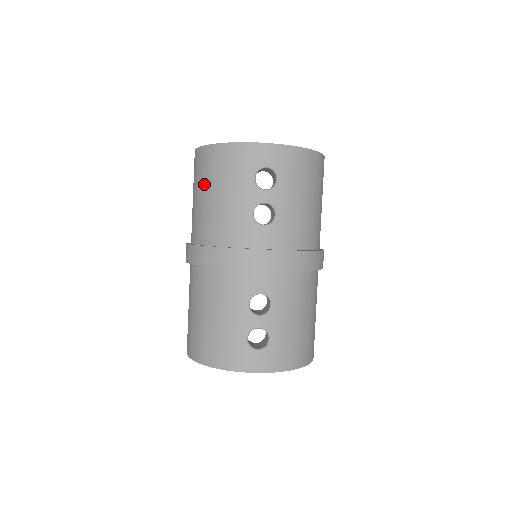
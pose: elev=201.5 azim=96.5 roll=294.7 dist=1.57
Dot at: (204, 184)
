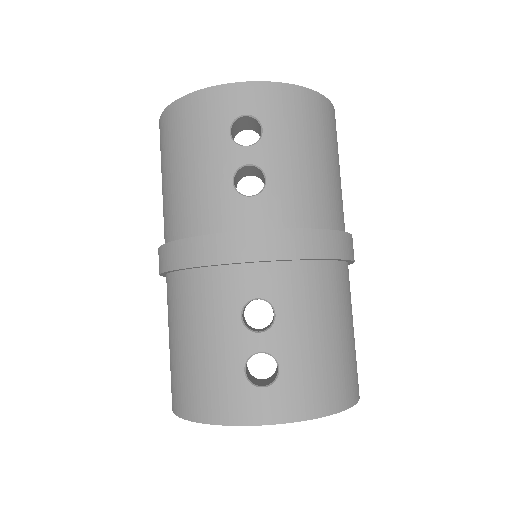
Dot at: (168, 159)
